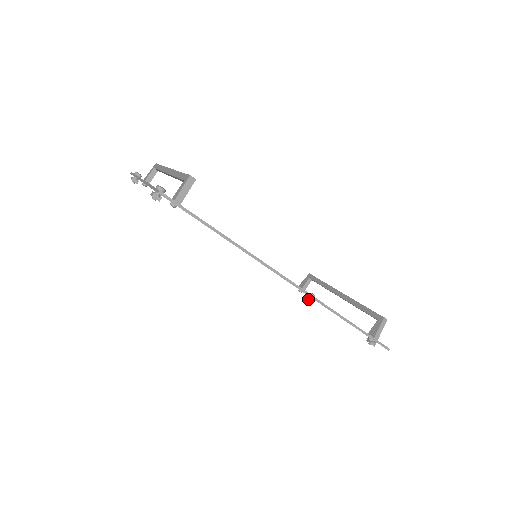
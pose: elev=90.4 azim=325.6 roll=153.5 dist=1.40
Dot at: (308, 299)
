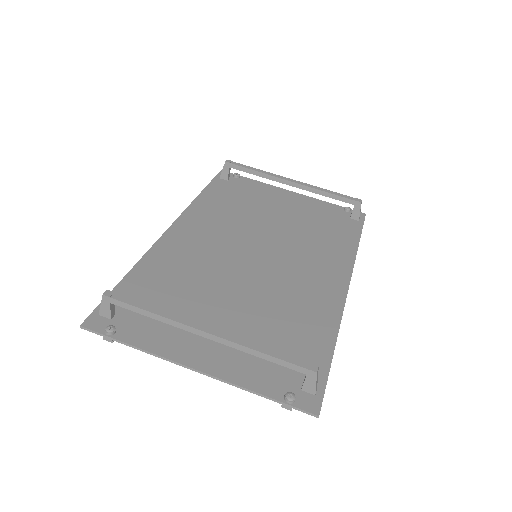
Dot at: occluded
